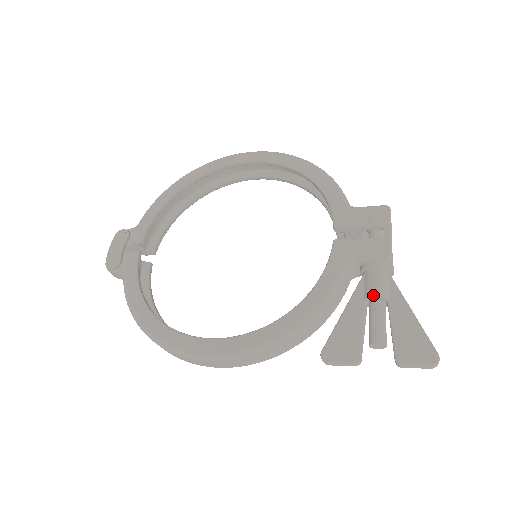
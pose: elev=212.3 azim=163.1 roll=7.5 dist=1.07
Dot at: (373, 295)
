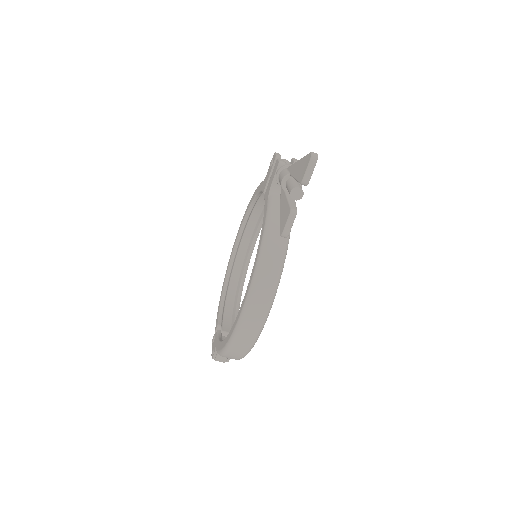
Dot at: (281, 183)
